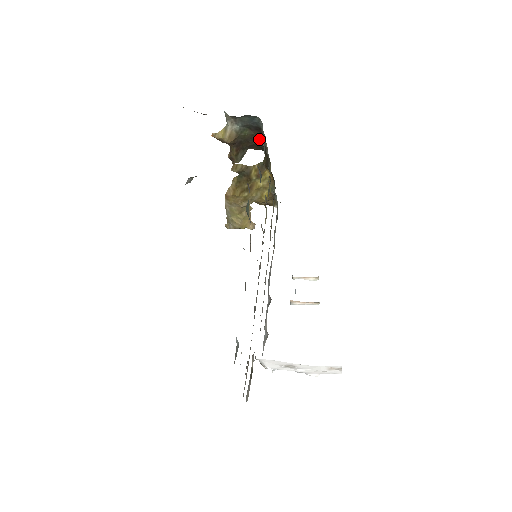
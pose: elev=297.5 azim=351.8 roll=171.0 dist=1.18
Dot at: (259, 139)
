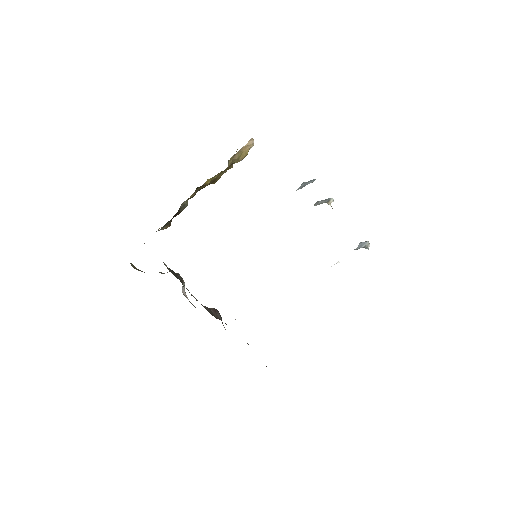
Dot at: occluded
